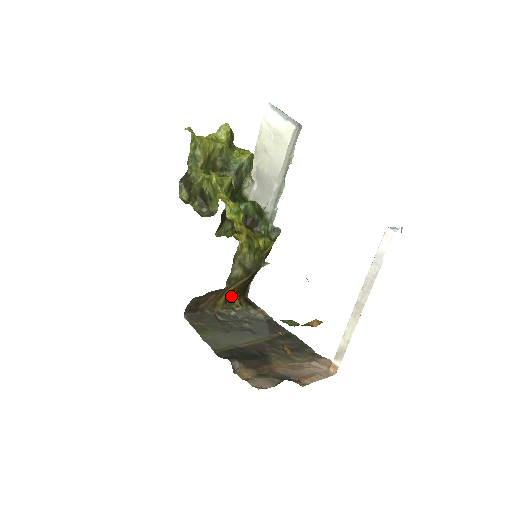
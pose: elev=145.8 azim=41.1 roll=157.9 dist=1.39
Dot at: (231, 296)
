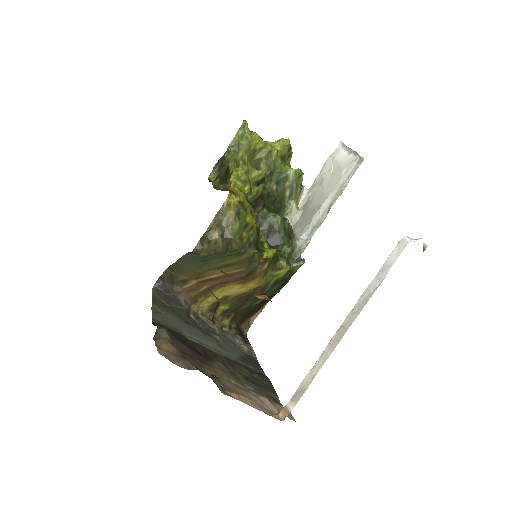
Dot at: (221, 308)
